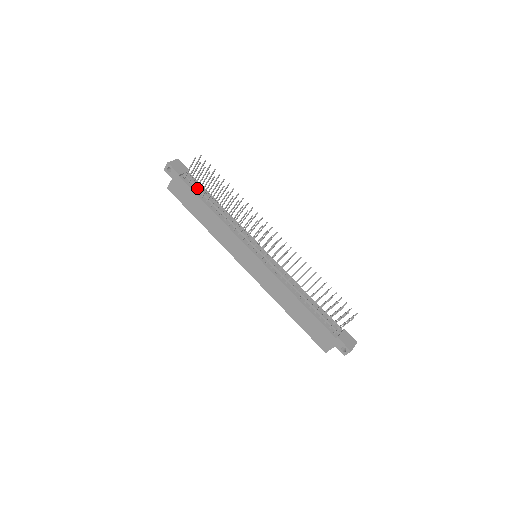
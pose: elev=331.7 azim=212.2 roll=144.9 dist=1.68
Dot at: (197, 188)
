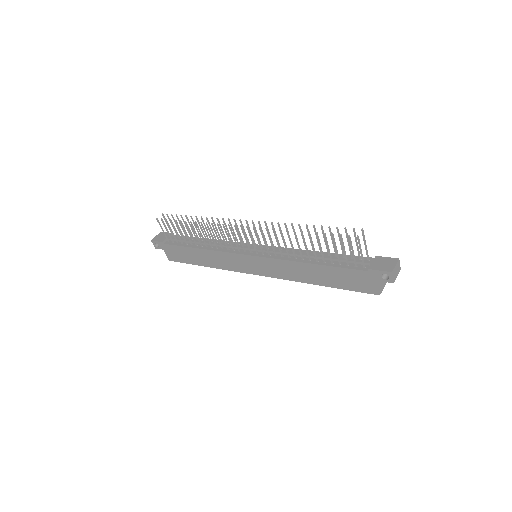
Dot at: occluded
